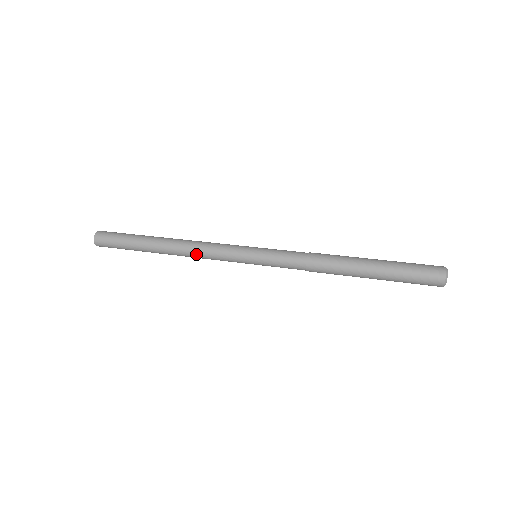
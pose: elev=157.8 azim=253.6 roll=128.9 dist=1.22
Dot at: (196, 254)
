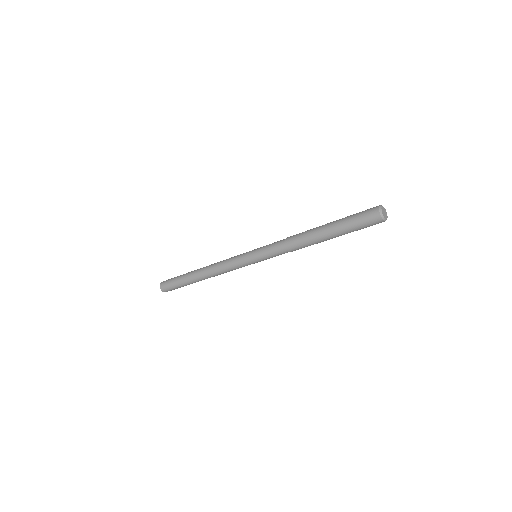
Dot at: (218, 268)
